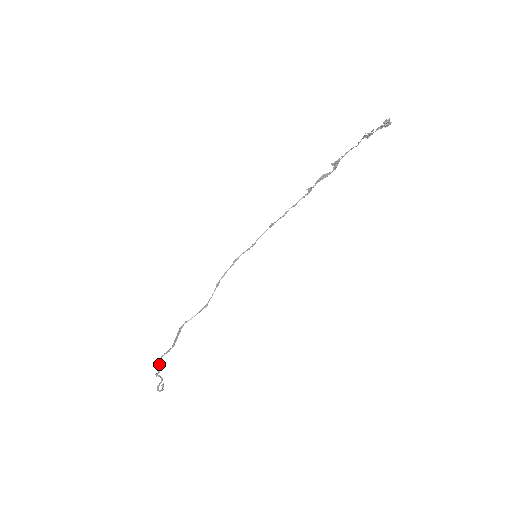
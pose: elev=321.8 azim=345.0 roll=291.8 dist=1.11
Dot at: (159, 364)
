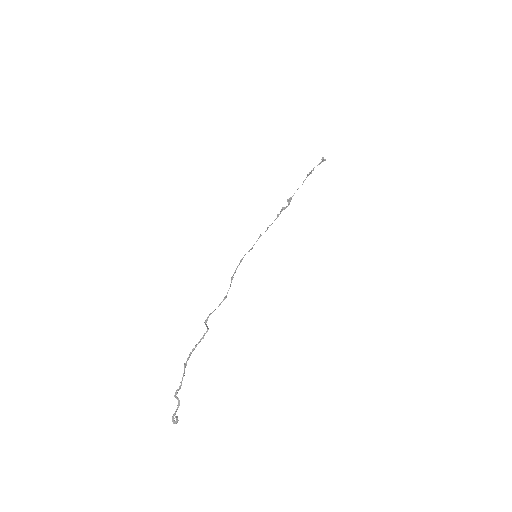
Dot at: (184, 370)
